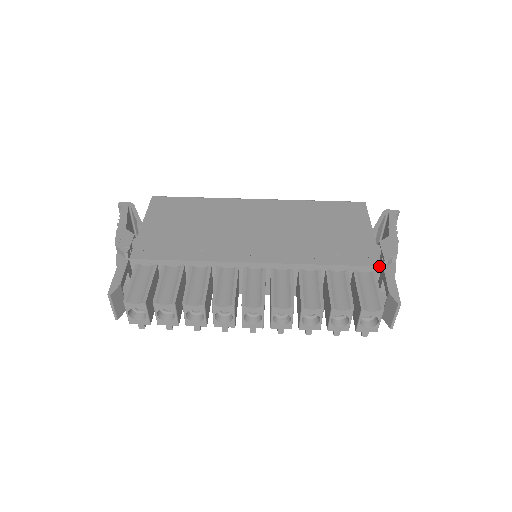
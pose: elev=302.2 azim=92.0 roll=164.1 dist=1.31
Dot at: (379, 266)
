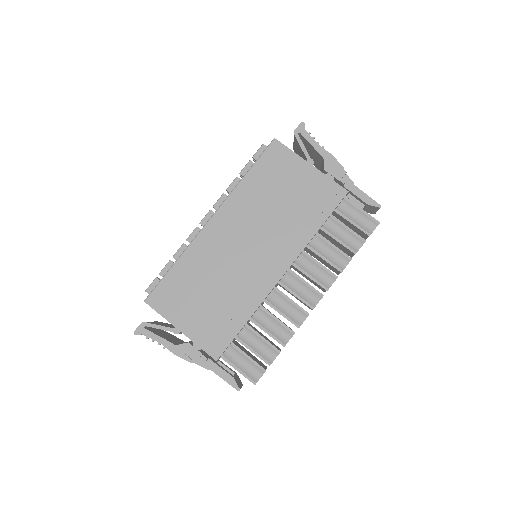
Dot at: (347, 193)
